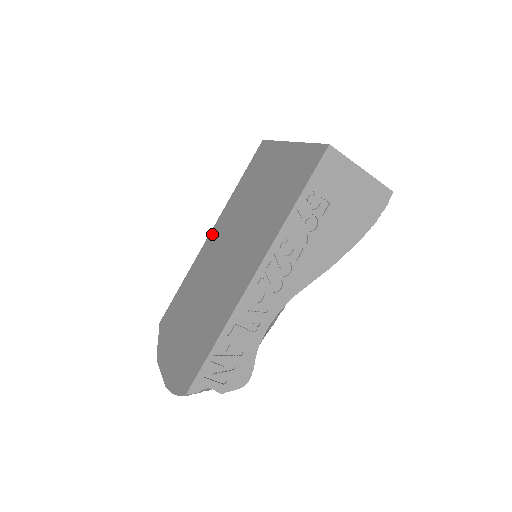
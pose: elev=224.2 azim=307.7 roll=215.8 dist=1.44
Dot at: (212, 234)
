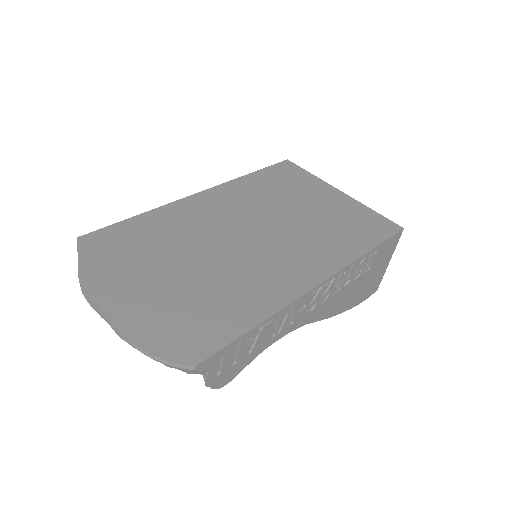
Dot at: (206, 196)
